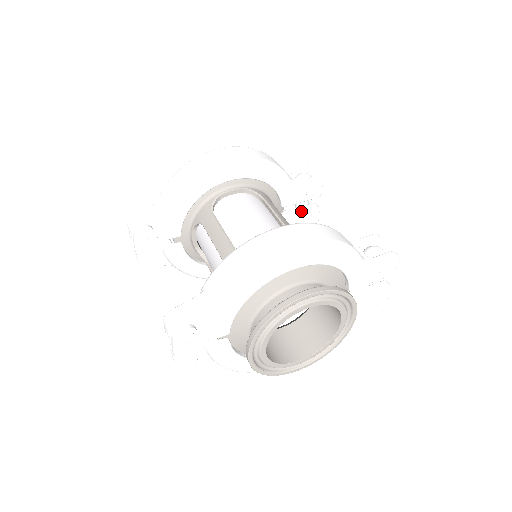
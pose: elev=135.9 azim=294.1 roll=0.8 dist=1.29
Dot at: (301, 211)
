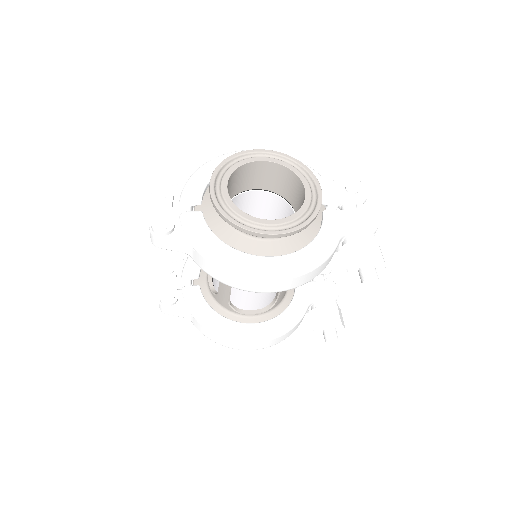
Dot at: (315, 281)
